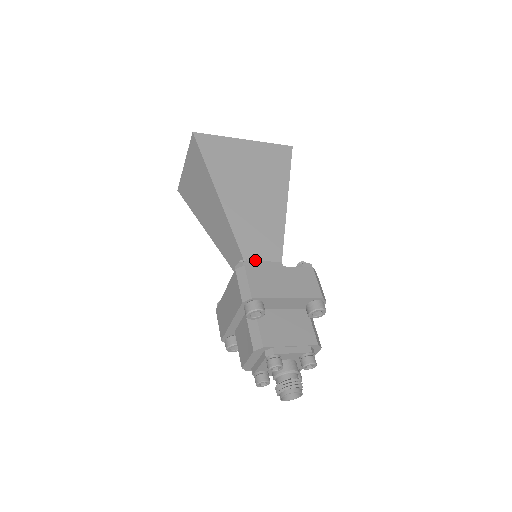
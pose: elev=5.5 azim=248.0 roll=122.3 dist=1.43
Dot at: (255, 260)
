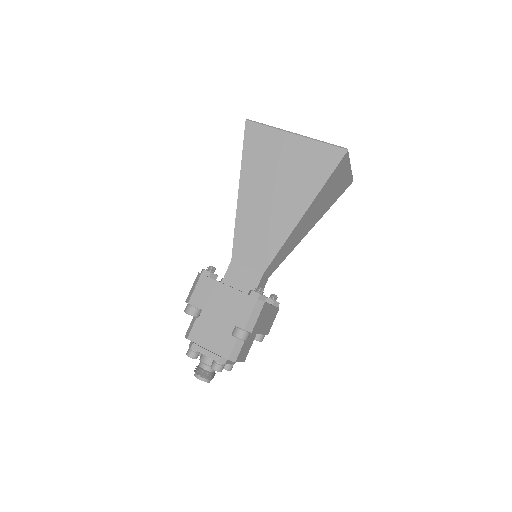
Dot at: (241, 263)
